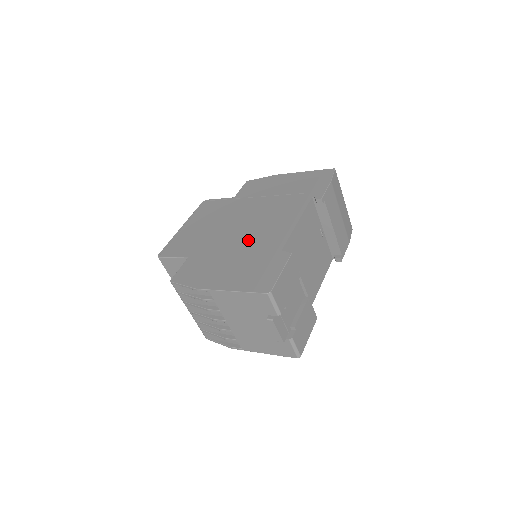
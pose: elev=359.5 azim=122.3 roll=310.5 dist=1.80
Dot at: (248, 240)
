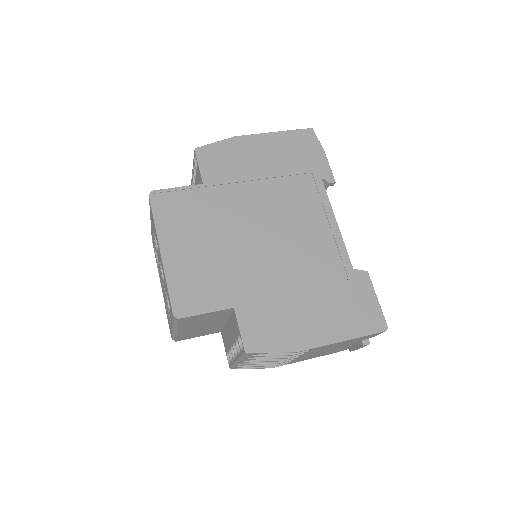
Dot at: (298, 261)
